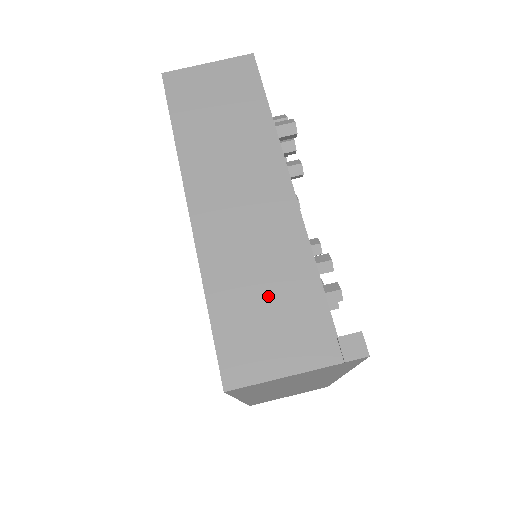
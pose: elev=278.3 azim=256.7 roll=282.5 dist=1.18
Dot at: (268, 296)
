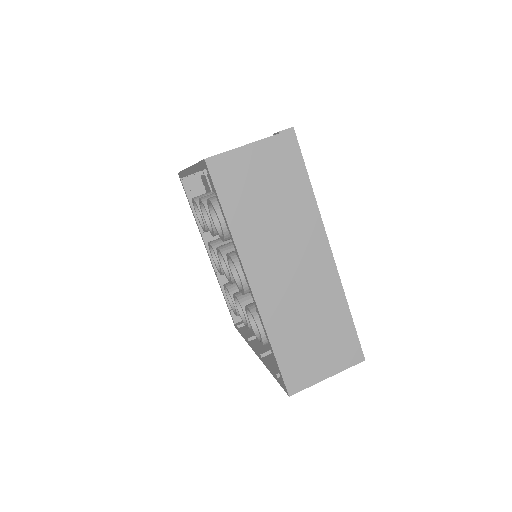
Dot at: occluded
